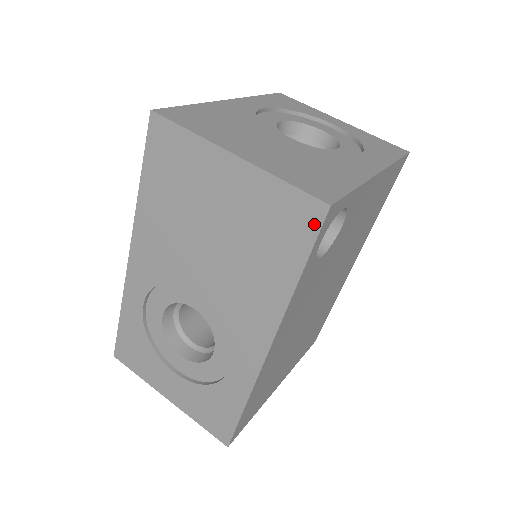
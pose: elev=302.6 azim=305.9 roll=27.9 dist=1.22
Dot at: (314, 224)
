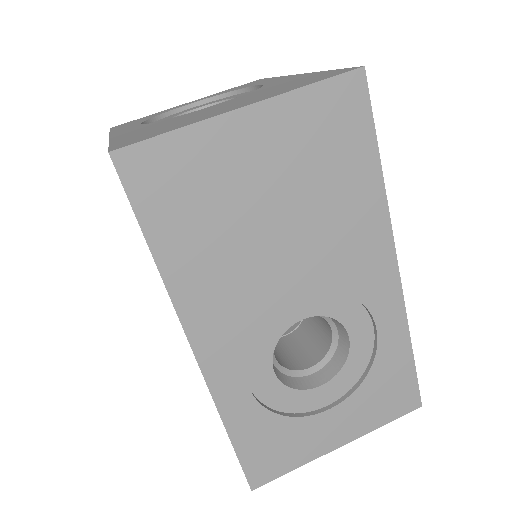
Dot at: (362, 98)
